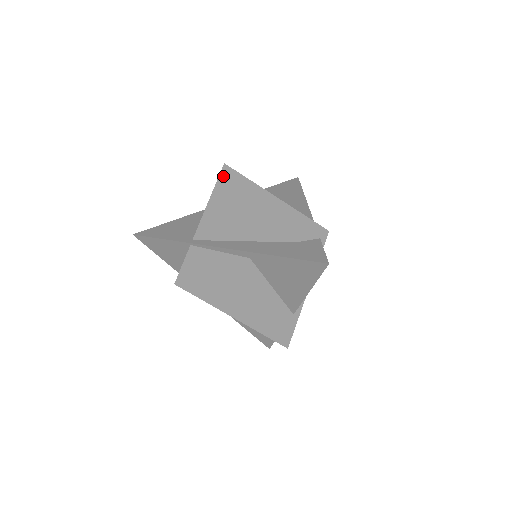
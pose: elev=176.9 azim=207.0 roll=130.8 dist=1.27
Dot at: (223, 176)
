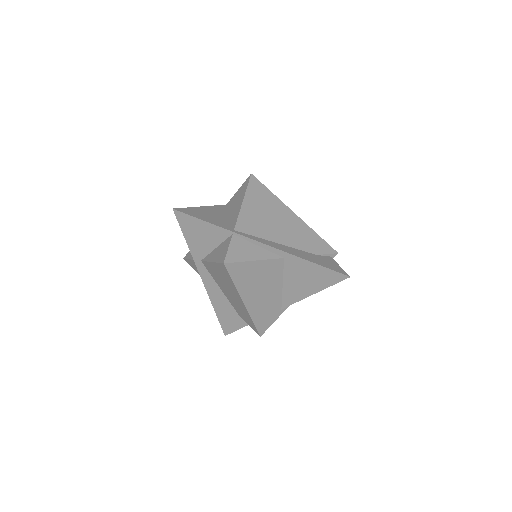
Dot at: (252, 184)
